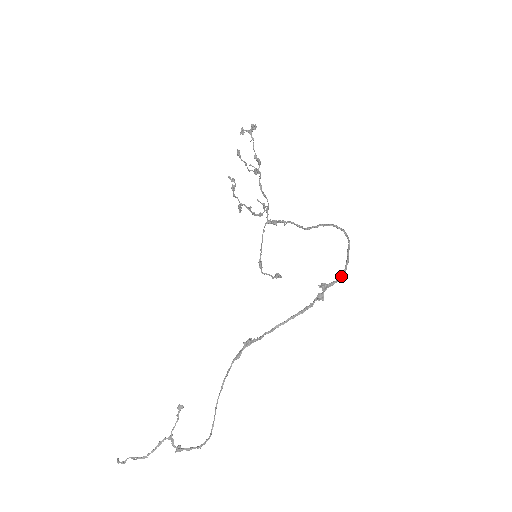
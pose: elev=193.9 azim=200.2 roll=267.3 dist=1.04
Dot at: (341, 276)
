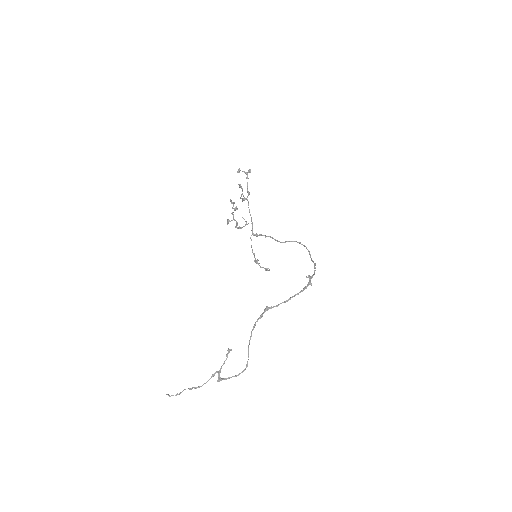
Dot at: (314, 272)
